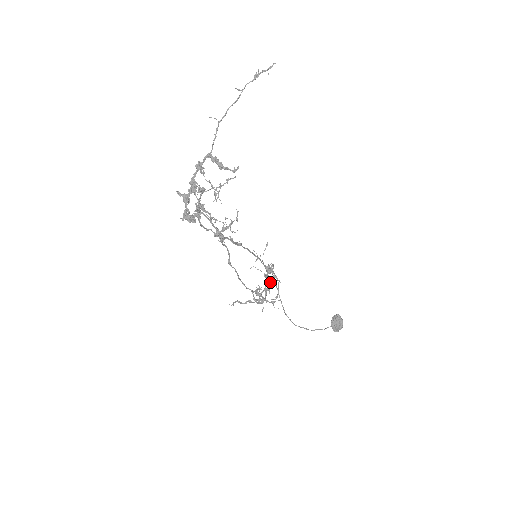
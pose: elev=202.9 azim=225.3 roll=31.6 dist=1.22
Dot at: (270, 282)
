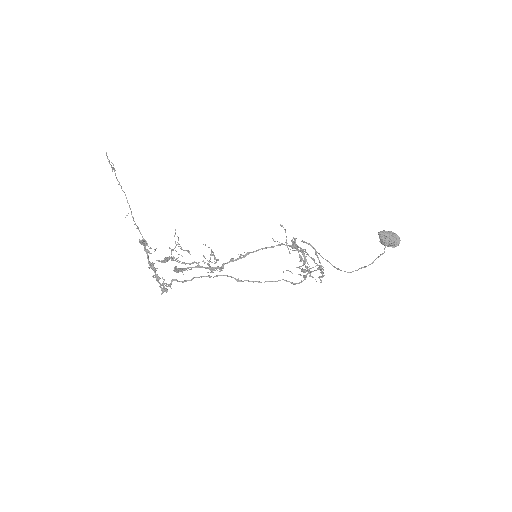
Dot at: occluded
